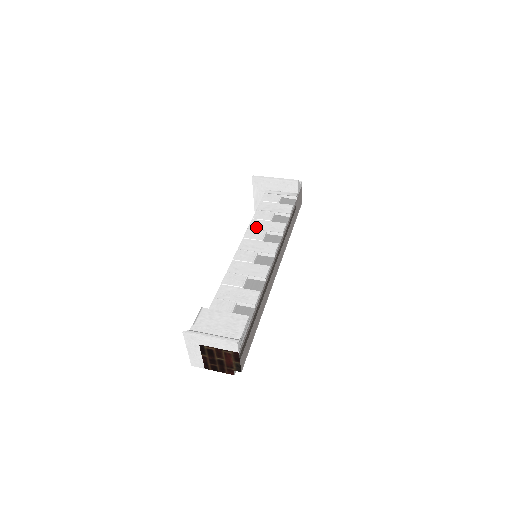
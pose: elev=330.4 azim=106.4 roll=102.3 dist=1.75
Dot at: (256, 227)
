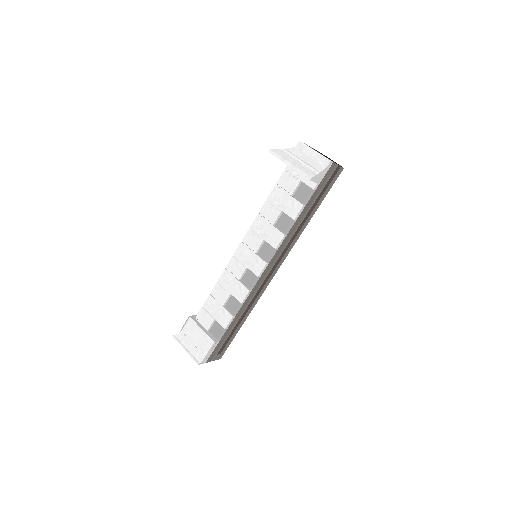
Dot at: (257, 229)
